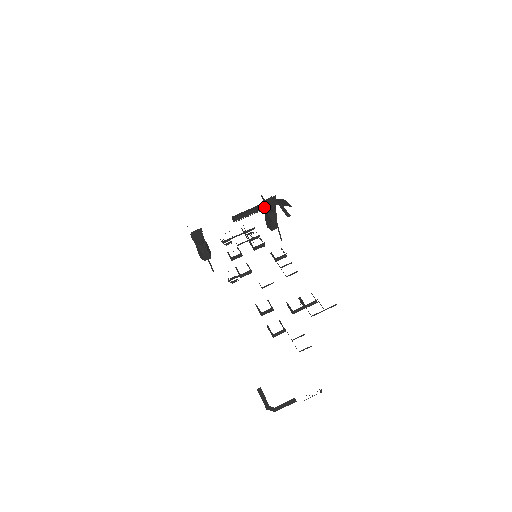
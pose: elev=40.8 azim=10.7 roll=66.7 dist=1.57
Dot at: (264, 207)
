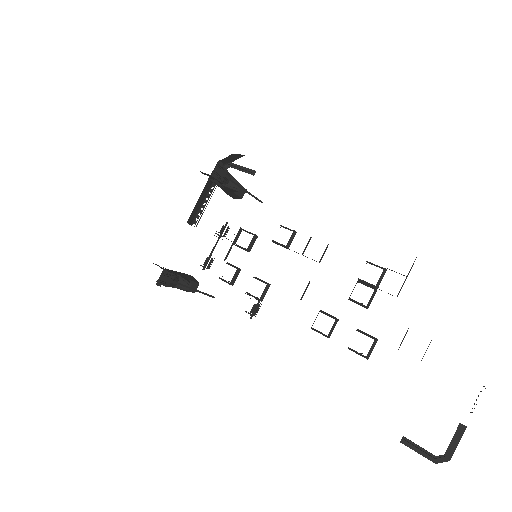
Dot at: (214, 182)
